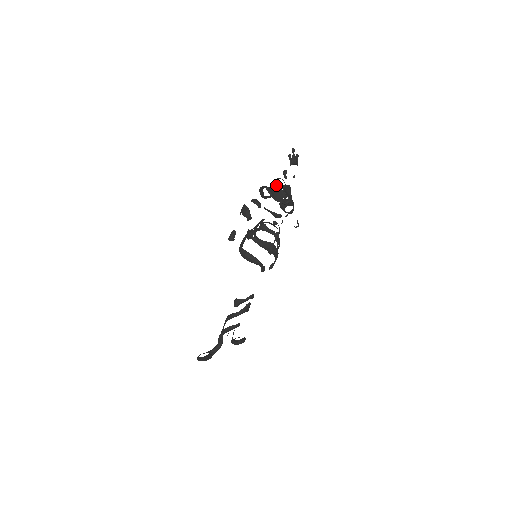
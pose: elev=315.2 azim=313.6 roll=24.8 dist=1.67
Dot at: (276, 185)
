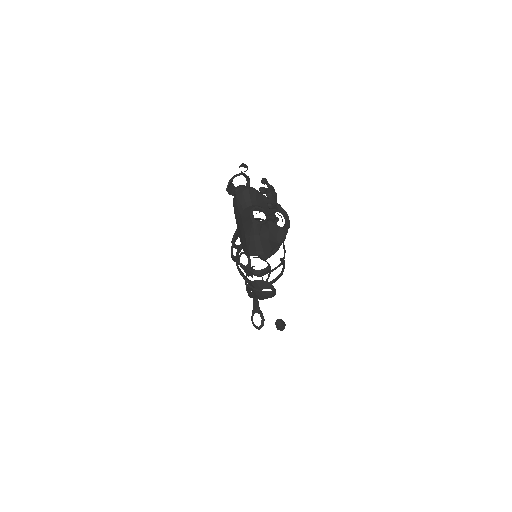
Dot at: (258, 227)
